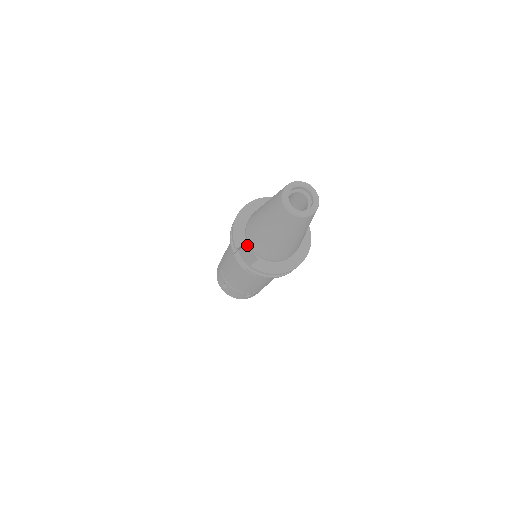
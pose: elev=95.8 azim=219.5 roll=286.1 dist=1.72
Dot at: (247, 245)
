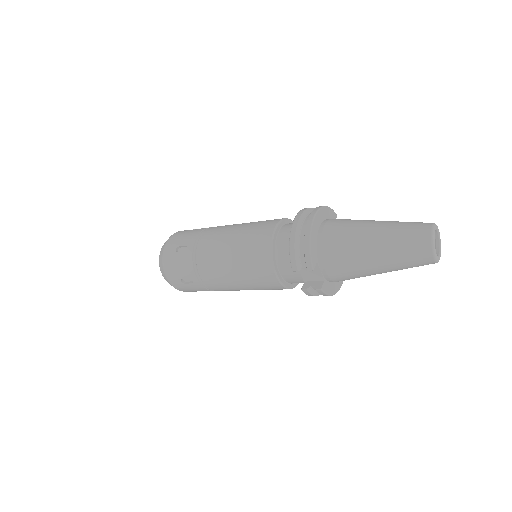
Dot at: (319, 265)
